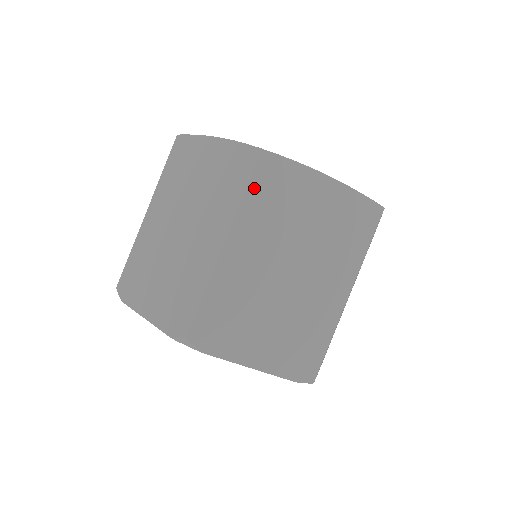
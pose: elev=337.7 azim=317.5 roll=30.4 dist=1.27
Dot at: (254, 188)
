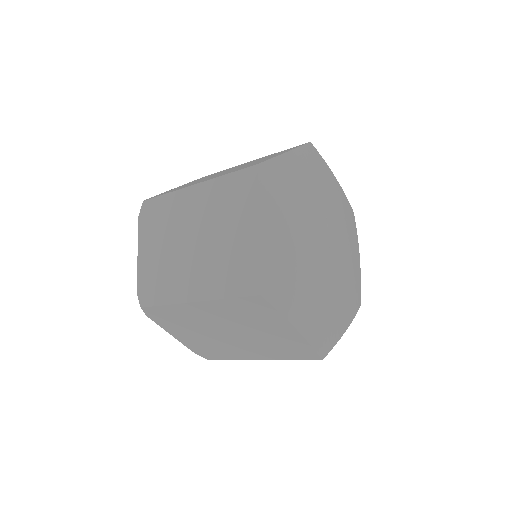
Dot at: (237, 301)
